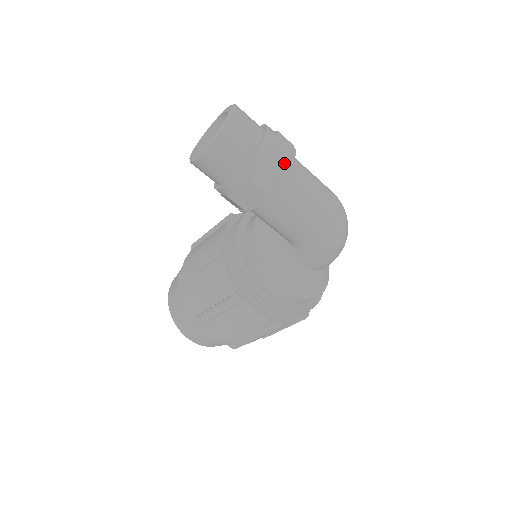
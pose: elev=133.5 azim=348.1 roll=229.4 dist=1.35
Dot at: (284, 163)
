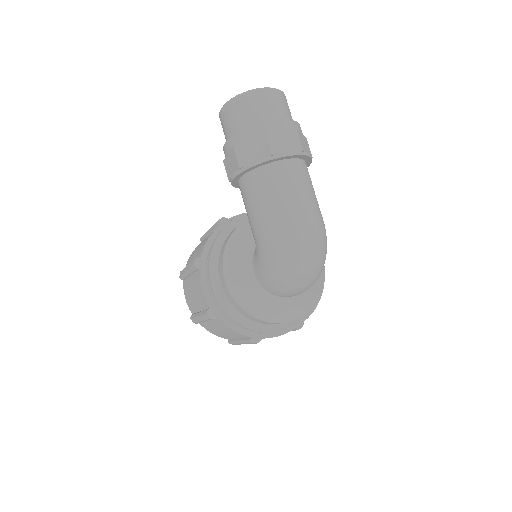
Dot at: (269, 151)
